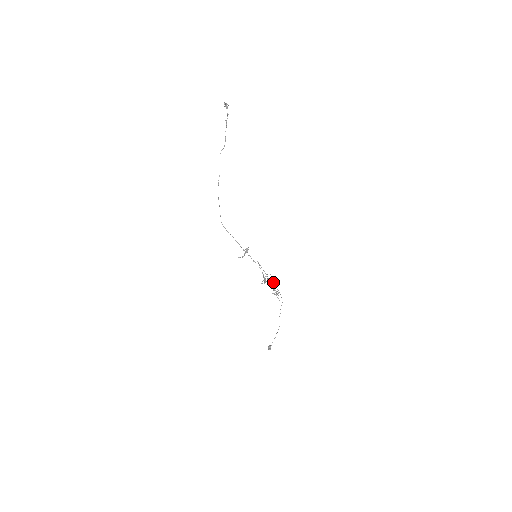
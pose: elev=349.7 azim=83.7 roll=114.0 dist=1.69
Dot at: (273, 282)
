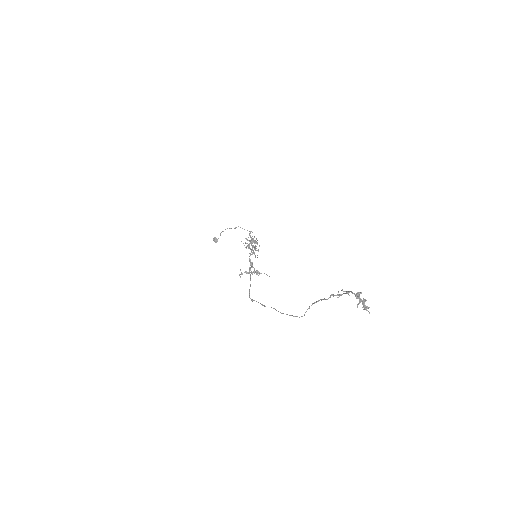
Dot at: (257, 243)
